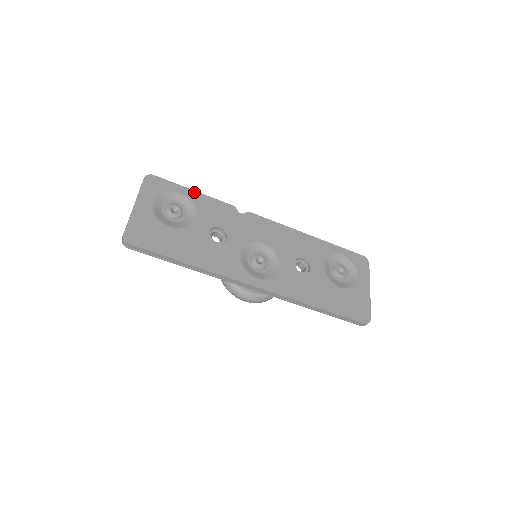
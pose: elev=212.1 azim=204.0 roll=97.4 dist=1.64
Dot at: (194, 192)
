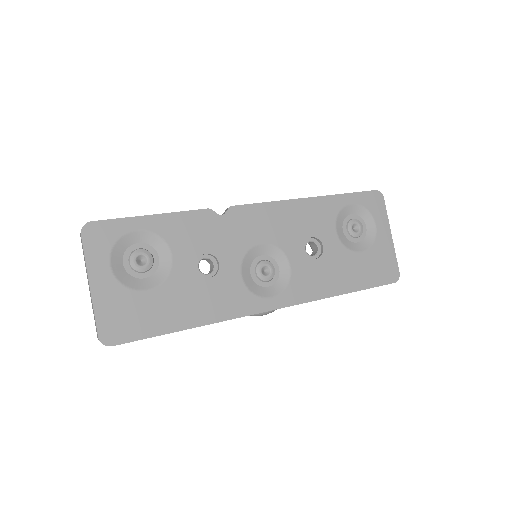
Dot at: (153, 217)
